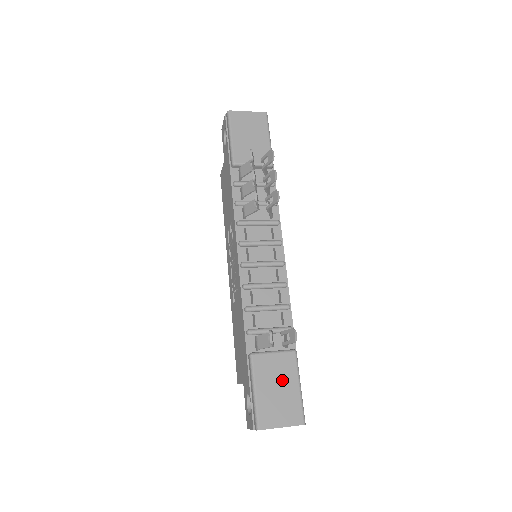
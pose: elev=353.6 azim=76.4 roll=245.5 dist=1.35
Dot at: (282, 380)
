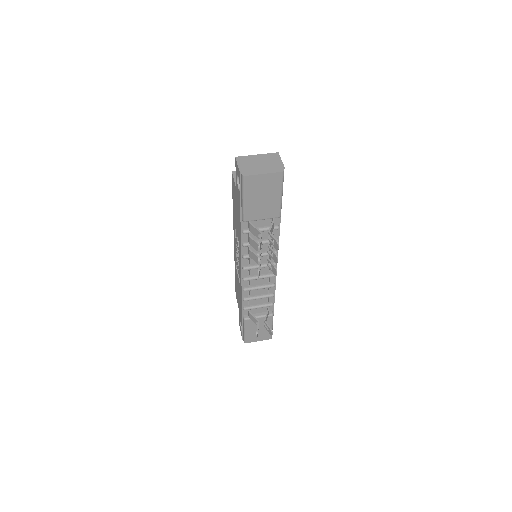
Dot at: (262, 327)
